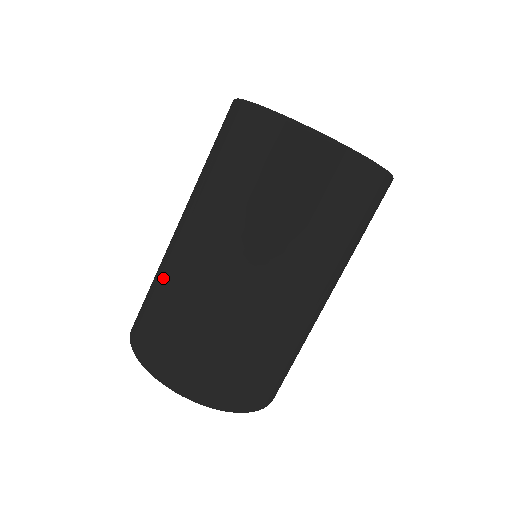
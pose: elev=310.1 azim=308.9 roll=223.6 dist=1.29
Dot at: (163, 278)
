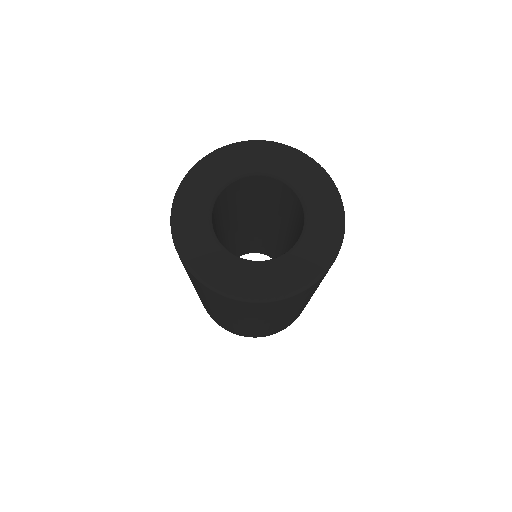
Dot at: (209, 310)
